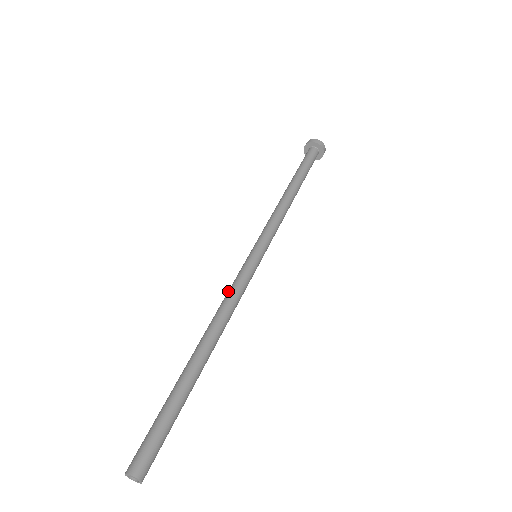
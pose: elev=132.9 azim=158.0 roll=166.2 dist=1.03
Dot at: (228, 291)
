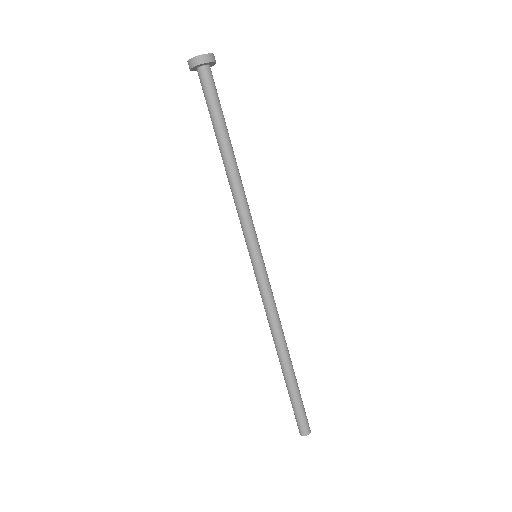
Dot at: (263, 303)
